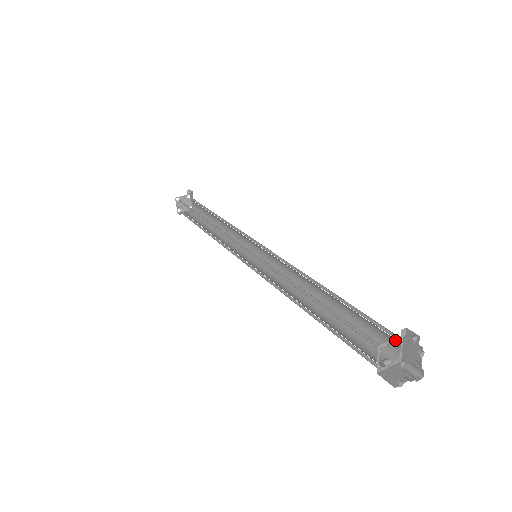
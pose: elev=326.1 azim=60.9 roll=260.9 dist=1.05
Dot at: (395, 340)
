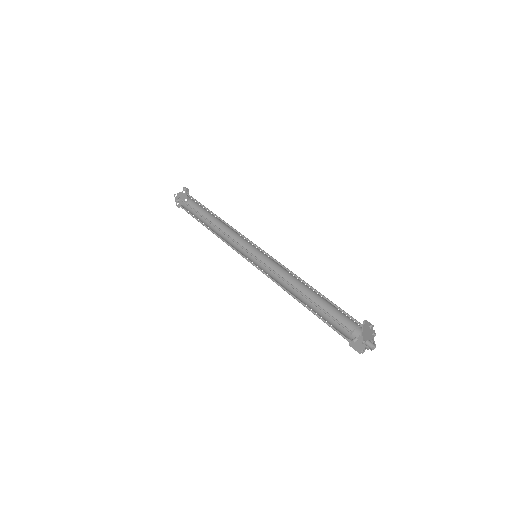
Dot at: occluded
